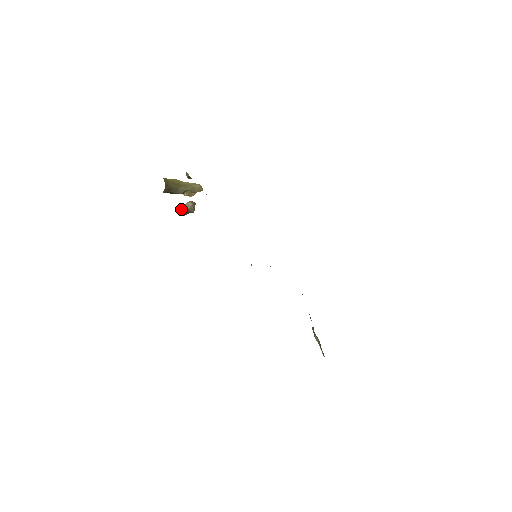
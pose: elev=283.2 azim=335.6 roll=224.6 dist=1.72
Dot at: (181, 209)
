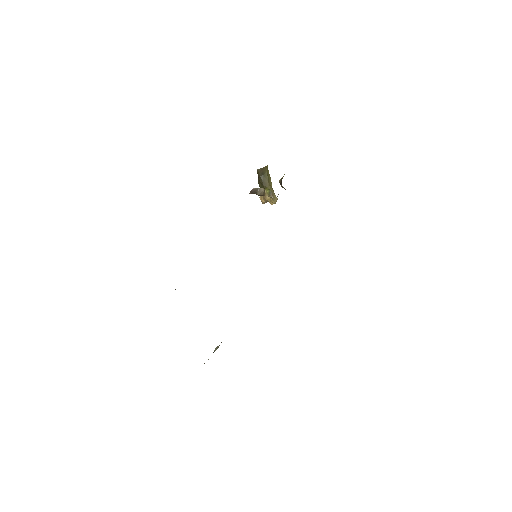
Dot at: occluded
